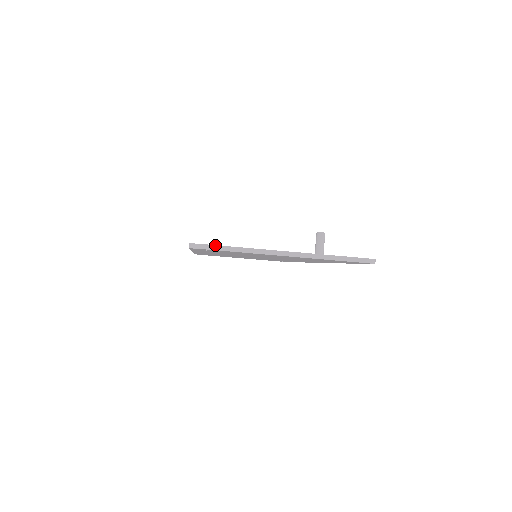
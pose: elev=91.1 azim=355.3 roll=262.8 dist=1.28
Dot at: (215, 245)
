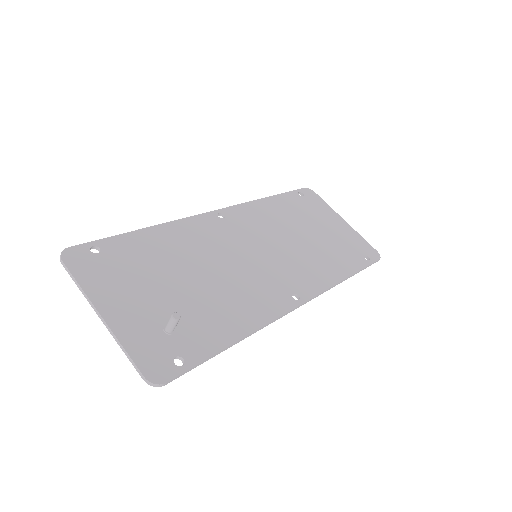
Dot at: (66, 267)
